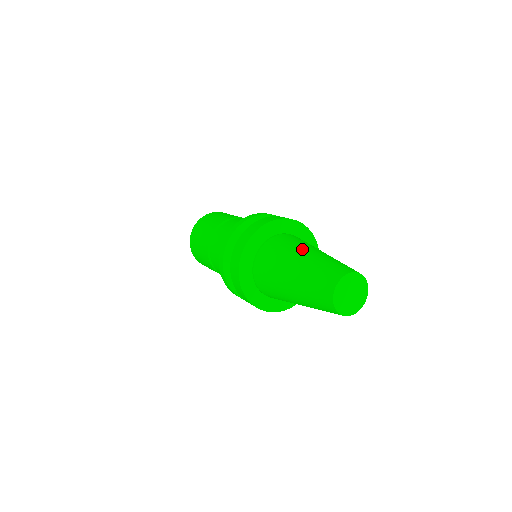
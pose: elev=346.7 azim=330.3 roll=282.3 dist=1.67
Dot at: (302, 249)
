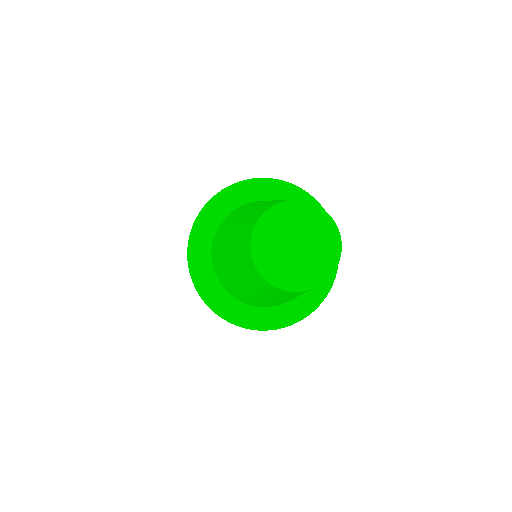
Dot at: occluded
